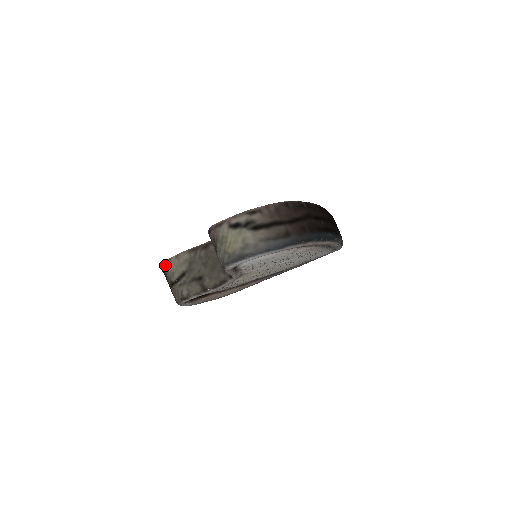
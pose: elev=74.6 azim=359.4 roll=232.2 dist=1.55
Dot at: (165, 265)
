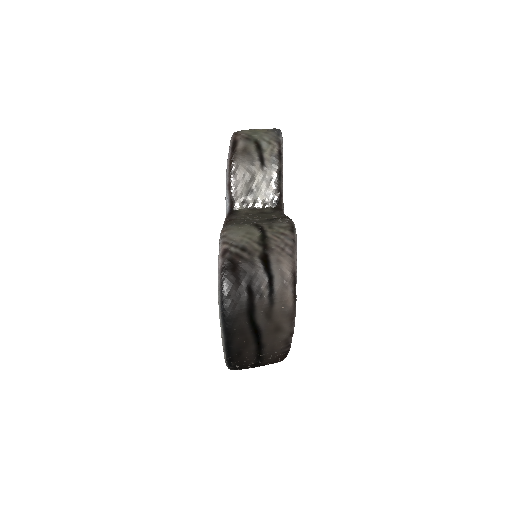
Dot at: (228, 242)
